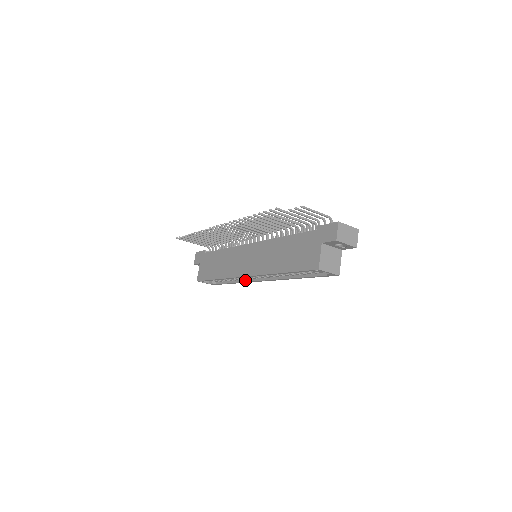
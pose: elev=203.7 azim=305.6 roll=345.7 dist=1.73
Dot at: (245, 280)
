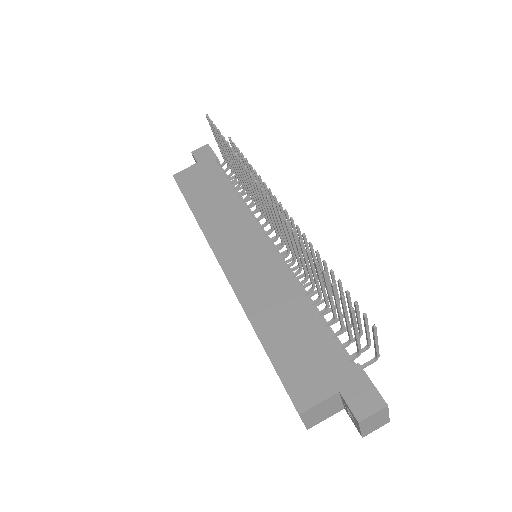
Dot at: occluded
